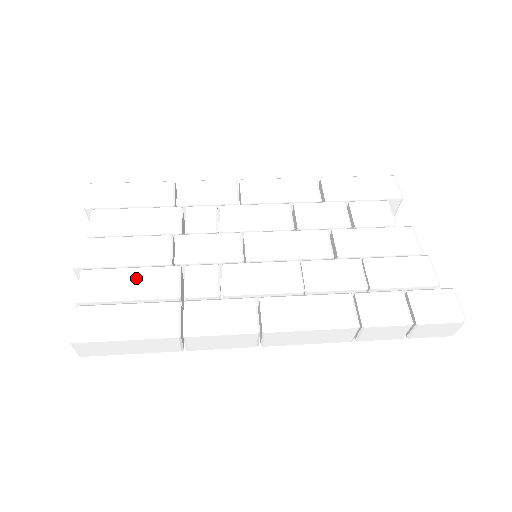
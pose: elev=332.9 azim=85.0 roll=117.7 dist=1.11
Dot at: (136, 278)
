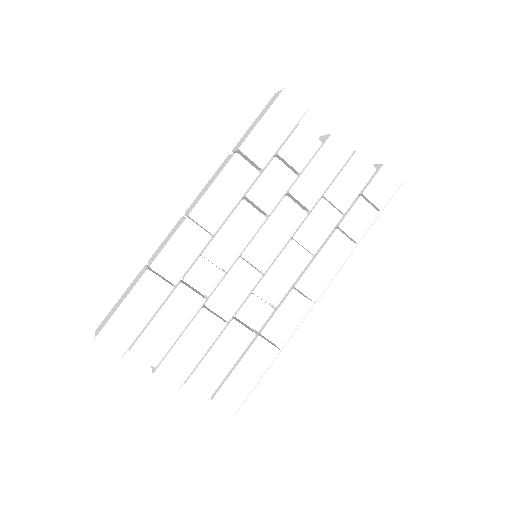
Dot at: (221, 354)
